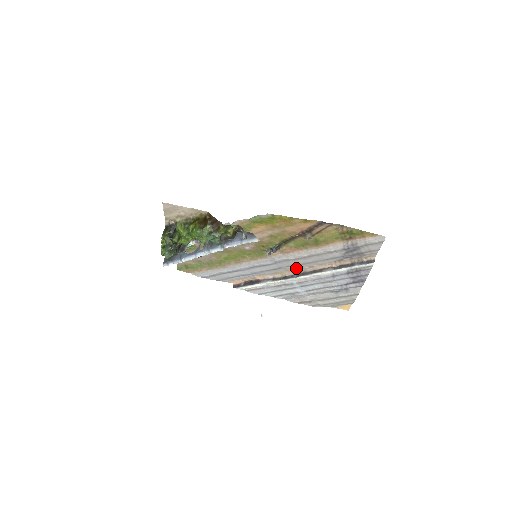
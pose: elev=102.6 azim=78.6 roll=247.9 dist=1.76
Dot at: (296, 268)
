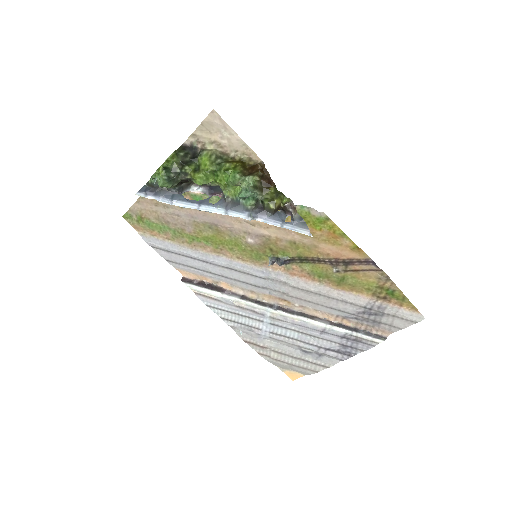
Dot at: (283, 298)
